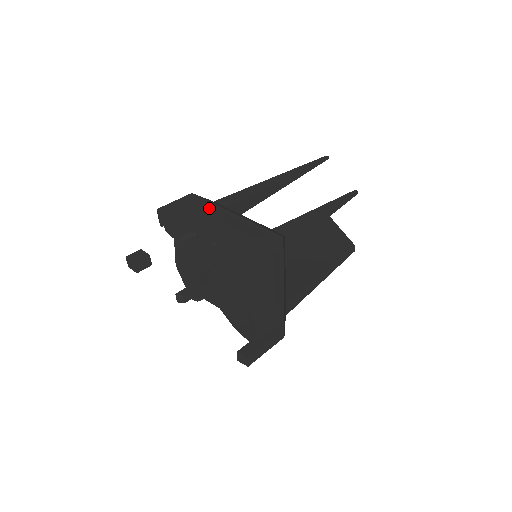
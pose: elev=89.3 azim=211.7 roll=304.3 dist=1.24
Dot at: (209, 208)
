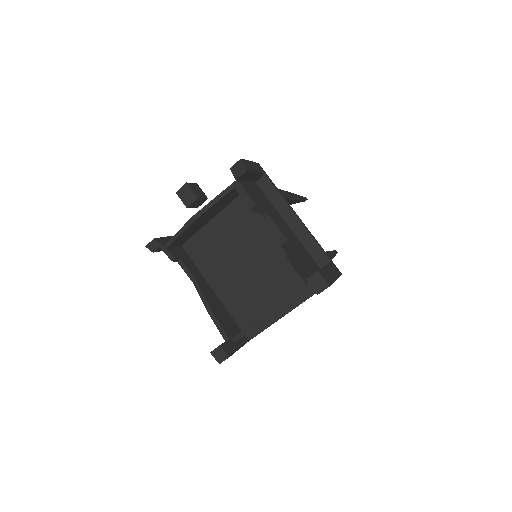
Dot at: (275, 193)
